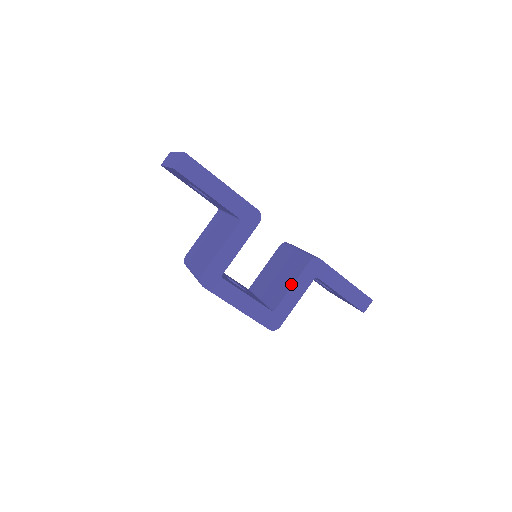
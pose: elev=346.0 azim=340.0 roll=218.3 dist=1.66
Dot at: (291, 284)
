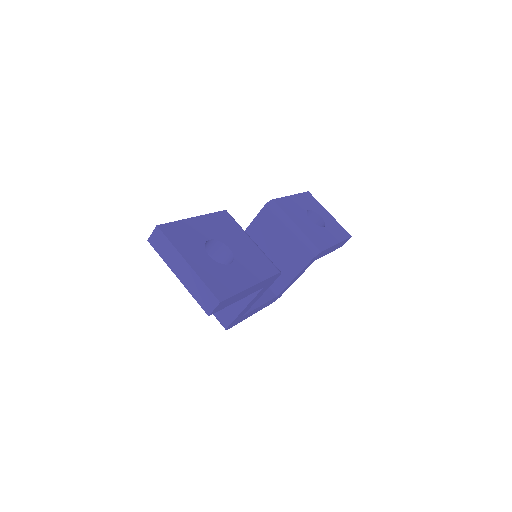
Dot at: (294, 275)
